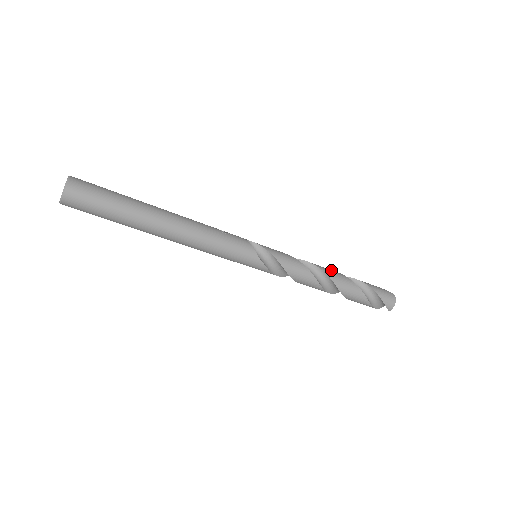
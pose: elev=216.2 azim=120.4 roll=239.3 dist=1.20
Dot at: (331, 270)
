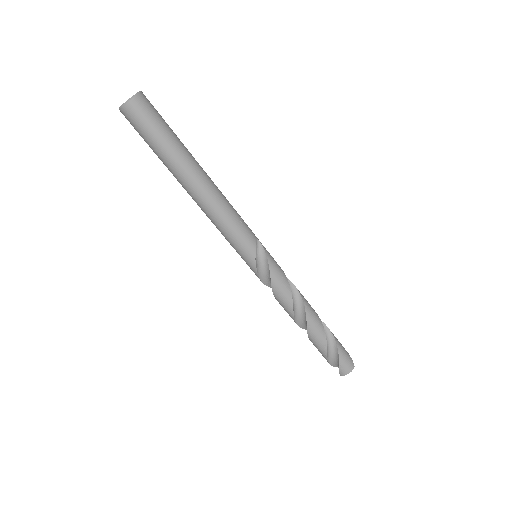
Dot at: (313, 310)
